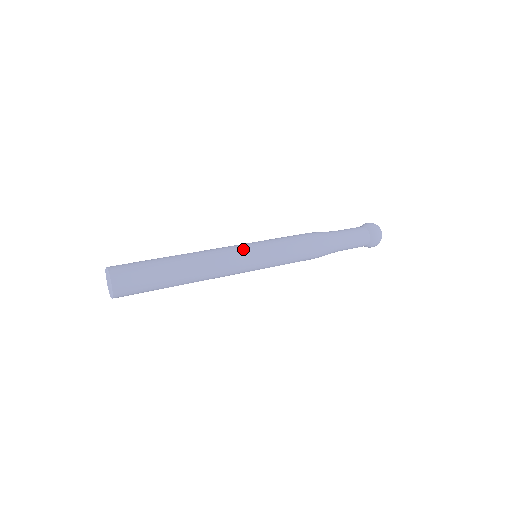
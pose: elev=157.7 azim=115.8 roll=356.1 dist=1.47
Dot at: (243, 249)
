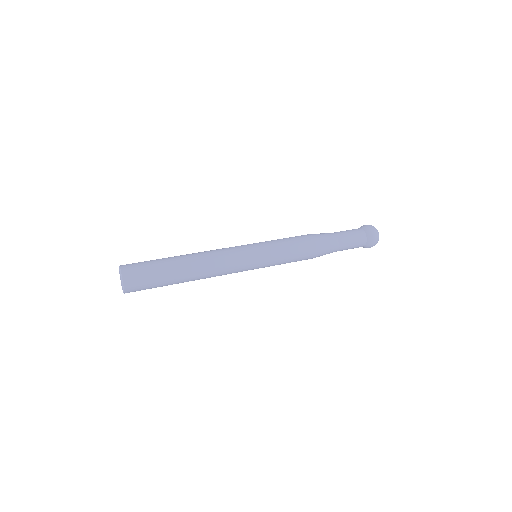
Dot at: (242, 249)
